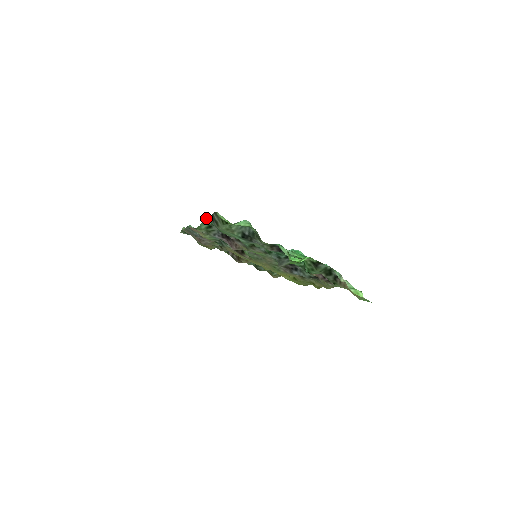
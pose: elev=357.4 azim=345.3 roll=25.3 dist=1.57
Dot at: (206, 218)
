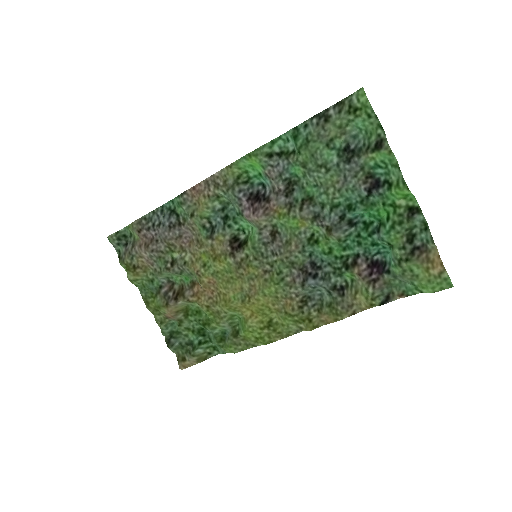
Dot at: (294, 127)
